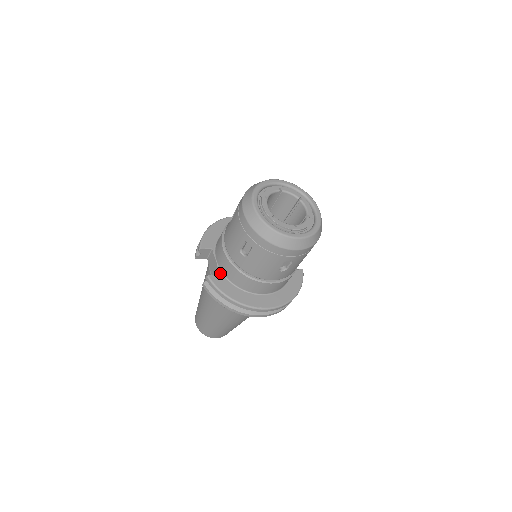
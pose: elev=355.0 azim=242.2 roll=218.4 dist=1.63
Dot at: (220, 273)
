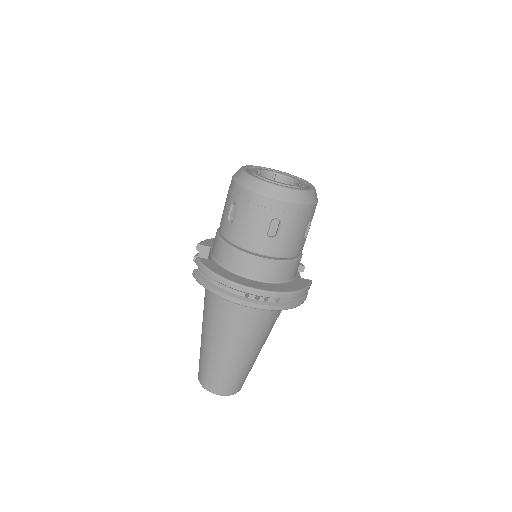
Dot at: (212, 259)
